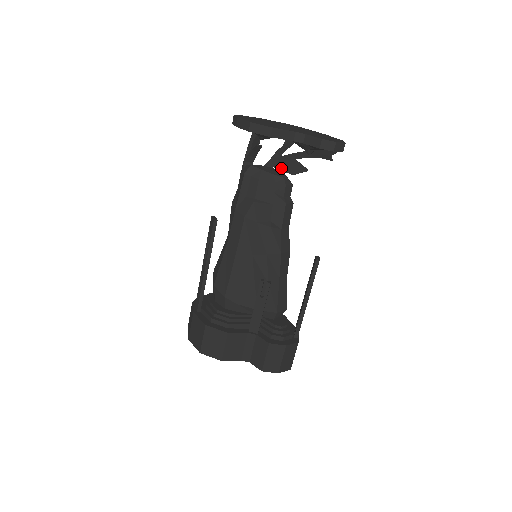
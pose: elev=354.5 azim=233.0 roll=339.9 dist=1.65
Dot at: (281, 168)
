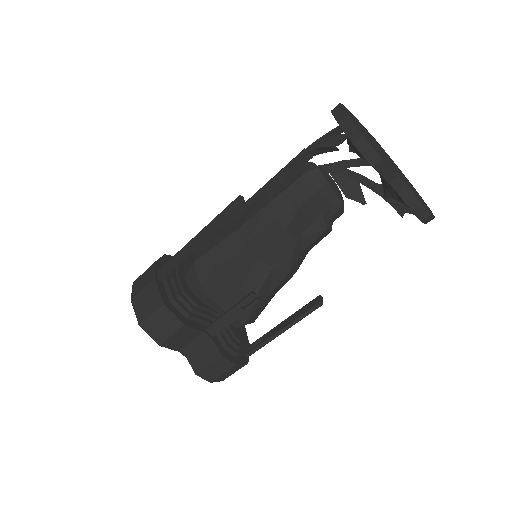
Dot at: (338, 180)
